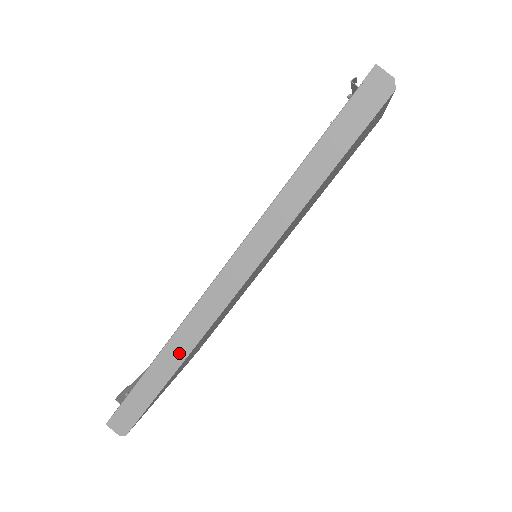
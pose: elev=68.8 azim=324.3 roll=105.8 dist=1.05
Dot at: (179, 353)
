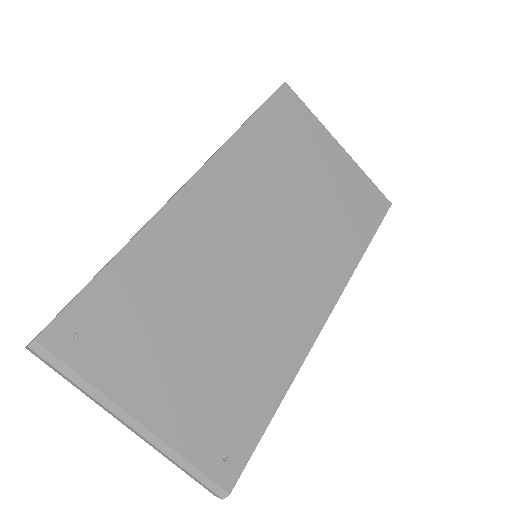
Dot at: (128, 243)
